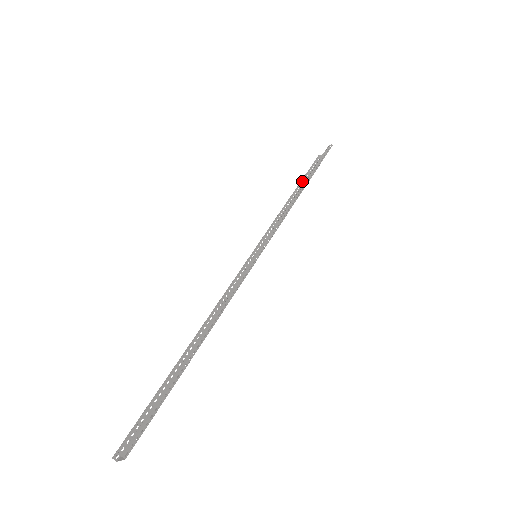
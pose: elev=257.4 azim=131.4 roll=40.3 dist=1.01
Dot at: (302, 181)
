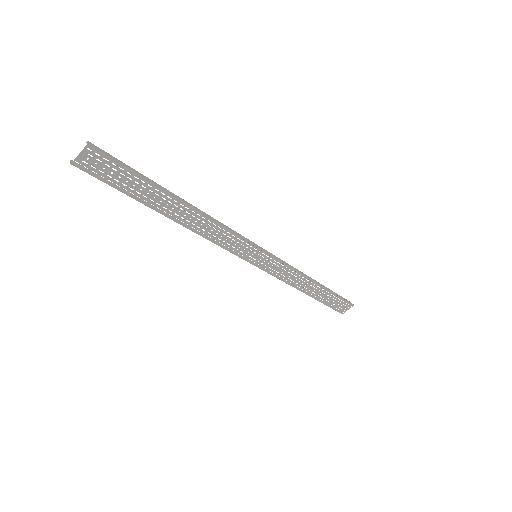
Dot at: (317, 299)
